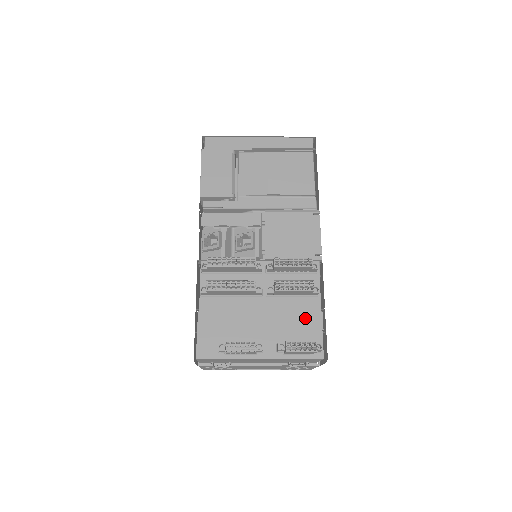
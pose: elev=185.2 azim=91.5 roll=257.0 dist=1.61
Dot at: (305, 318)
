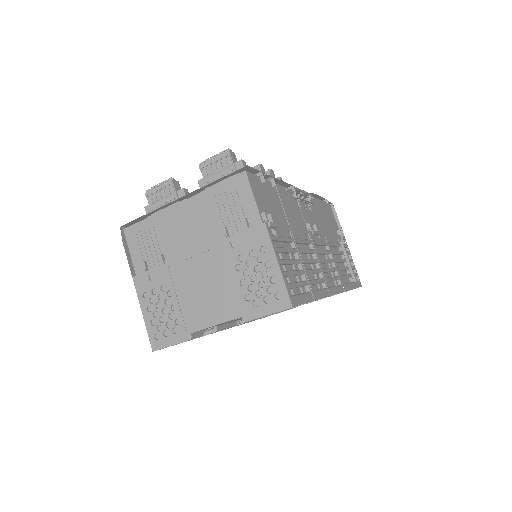
Dot at: occluded
